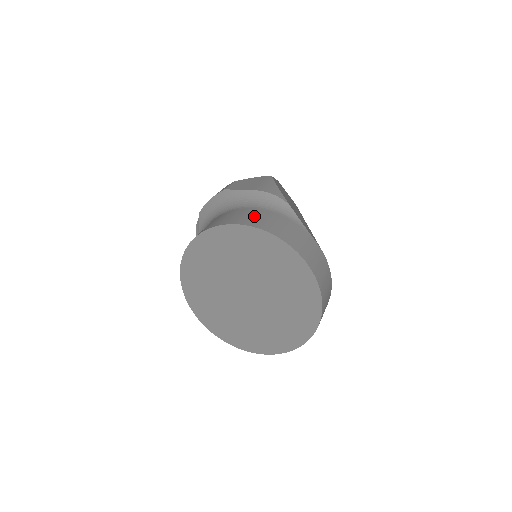
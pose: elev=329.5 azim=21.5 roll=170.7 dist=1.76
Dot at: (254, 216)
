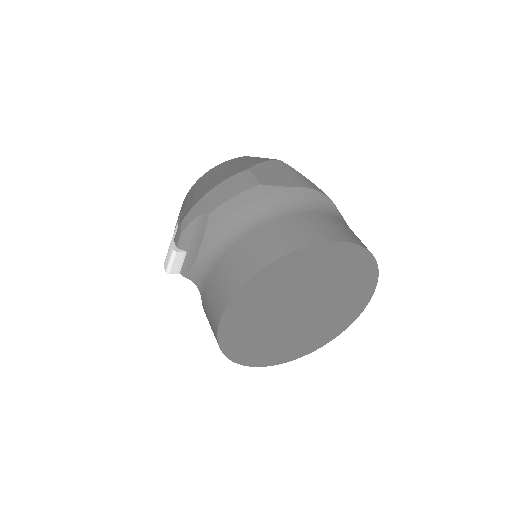
Dot at: (331, 225)
